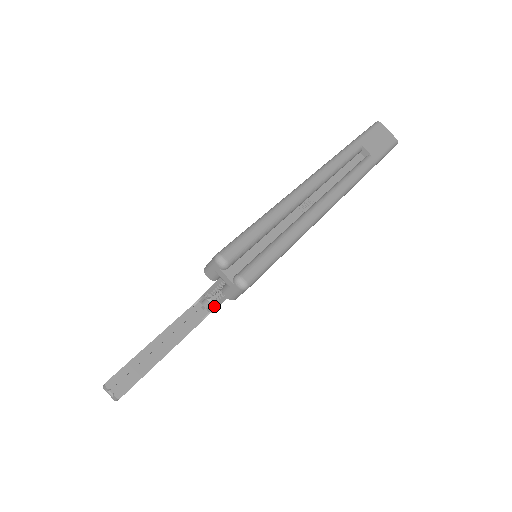
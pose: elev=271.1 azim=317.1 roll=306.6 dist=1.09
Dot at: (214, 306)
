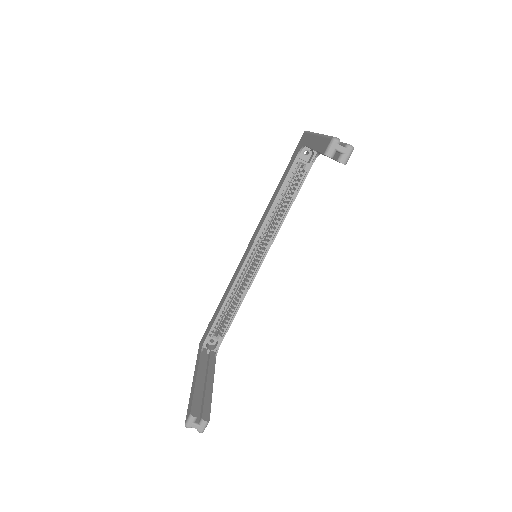
Dot at: (220, 340)
